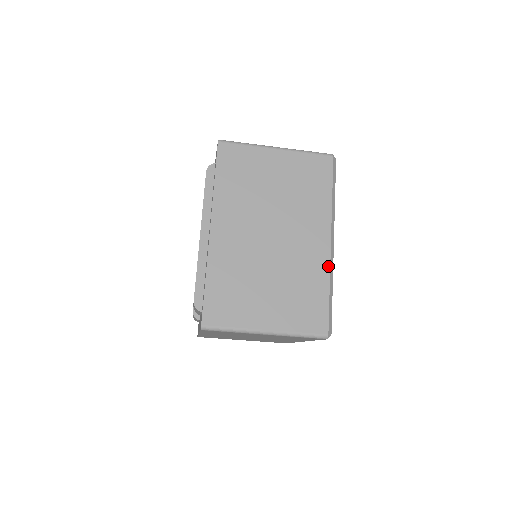
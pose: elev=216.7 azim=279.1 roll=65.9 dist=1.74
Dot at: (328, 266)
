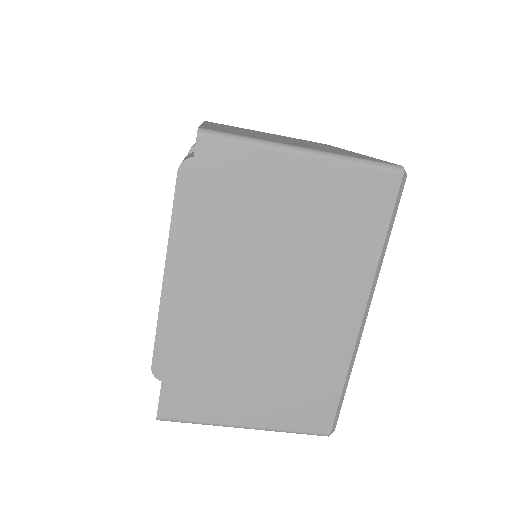
Dot at: (350, 351)
